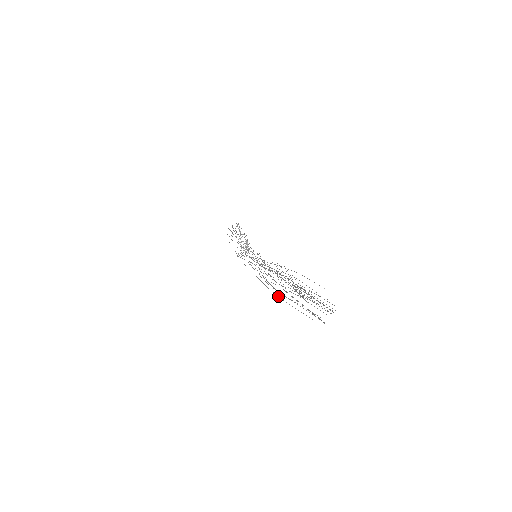
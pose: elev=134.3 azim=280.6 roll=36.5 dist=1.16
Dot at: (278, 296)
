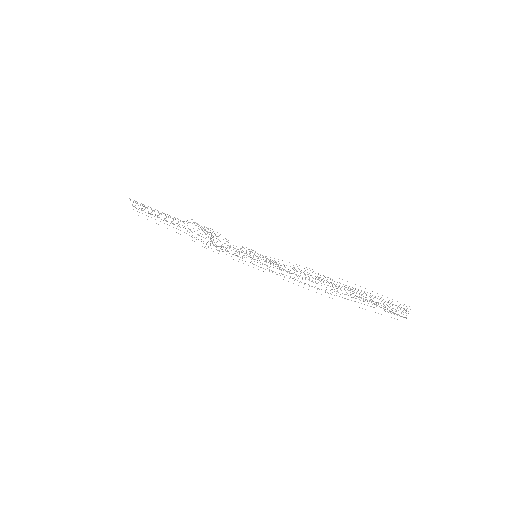
Dot at: occluded
